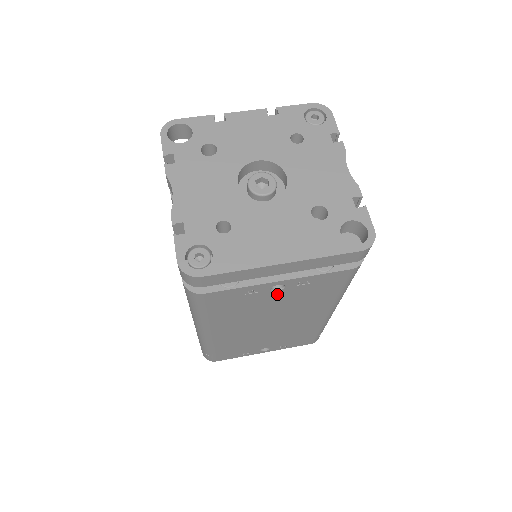
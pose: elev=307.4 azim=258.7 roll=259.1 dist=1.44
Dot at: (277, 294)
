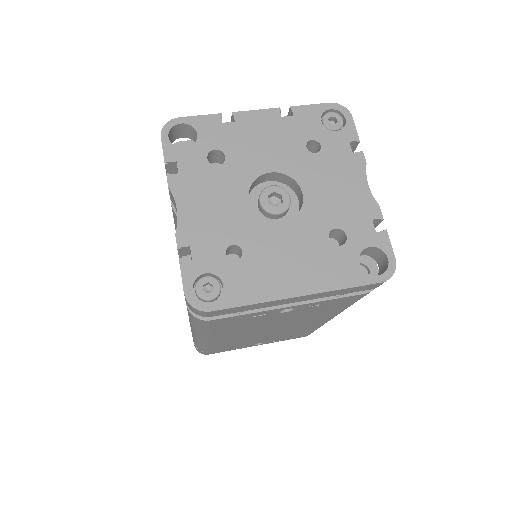
Dot at: (285, 314)
